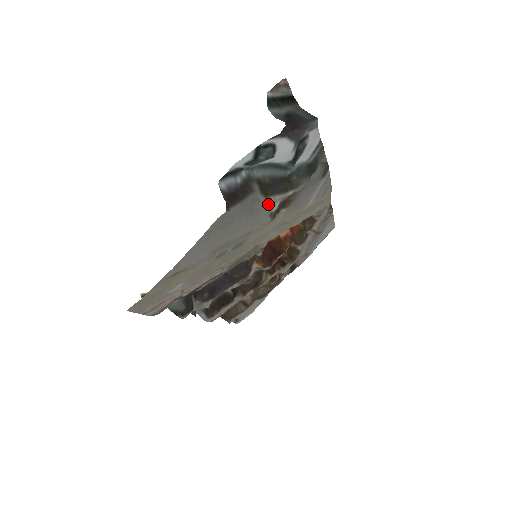
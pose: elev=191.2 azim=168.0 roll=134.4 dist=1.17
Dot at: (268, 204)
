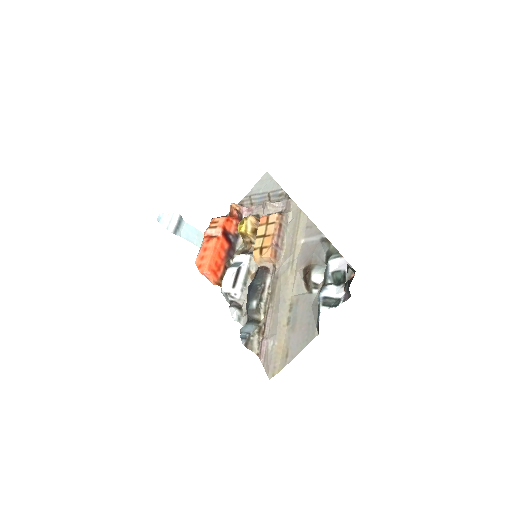
Dot at: (316, 298)
